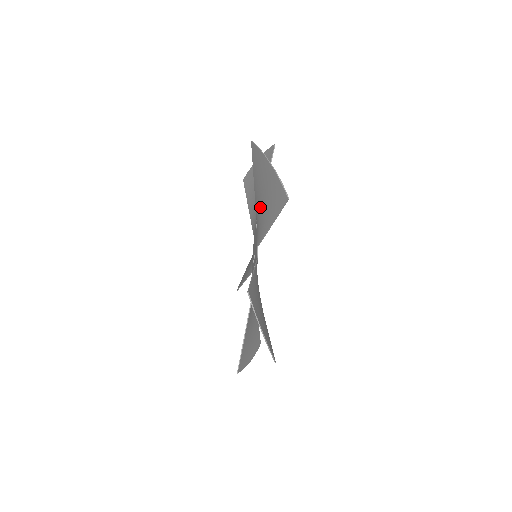
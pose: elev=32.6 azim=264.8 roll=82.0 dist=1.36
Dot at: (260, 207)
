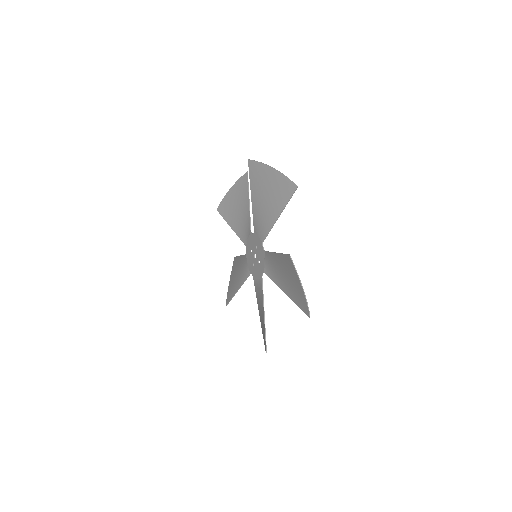
Dot at: (277, 269)
